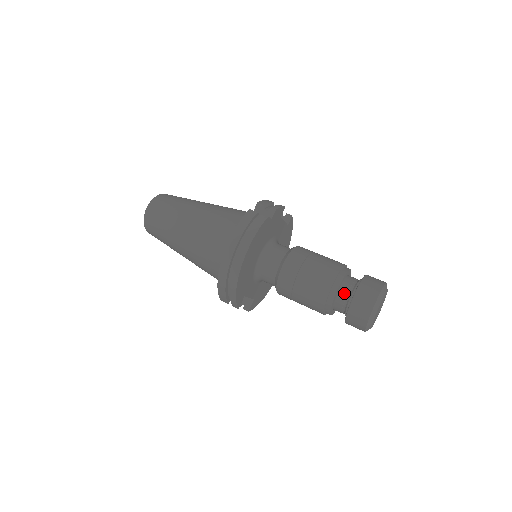
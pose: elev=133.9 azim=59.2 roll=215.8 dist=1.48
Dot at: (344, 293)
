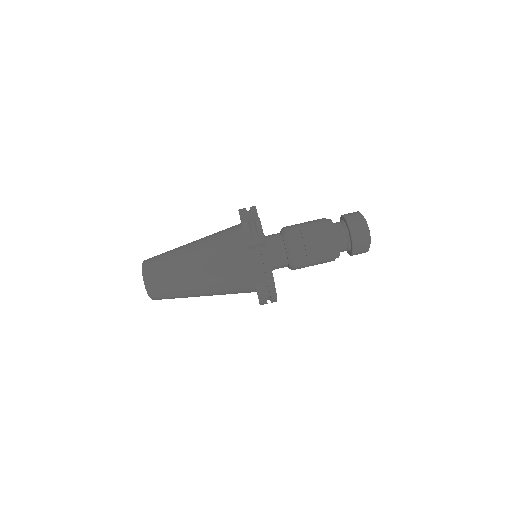
Dot at: (343, 245)
